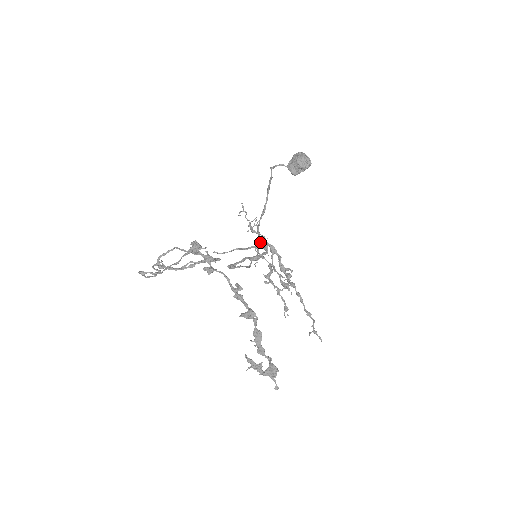
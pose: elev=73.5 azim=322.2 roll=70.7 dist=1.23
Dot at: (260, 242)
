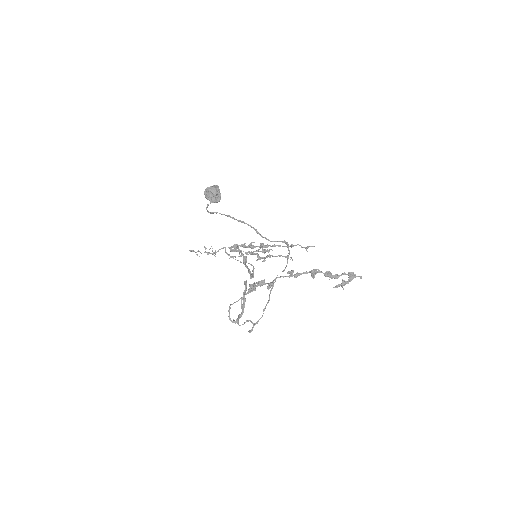
Dot at: (226, 252)
